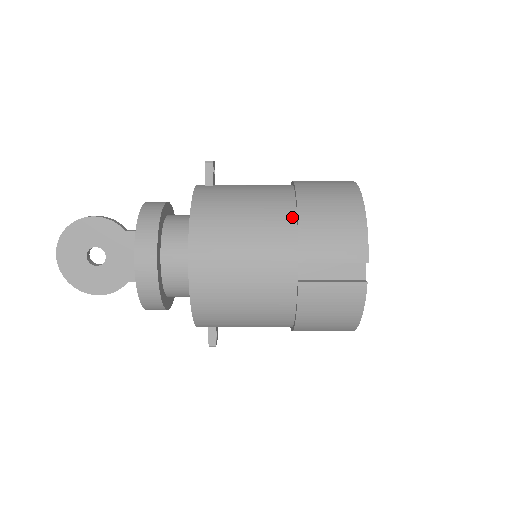
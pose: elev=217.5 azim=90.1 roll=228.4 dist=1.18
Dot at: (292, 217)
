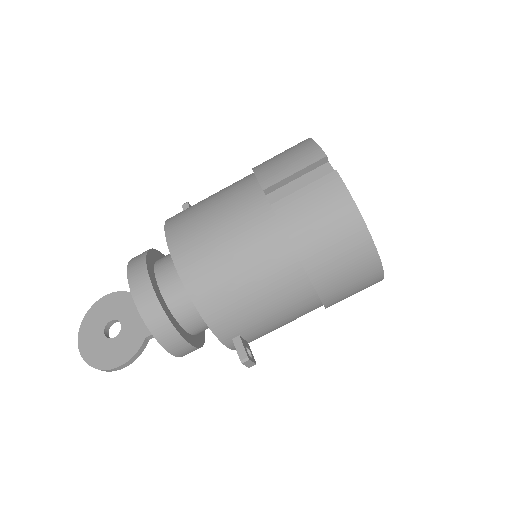
Dot at: (250, 176)
